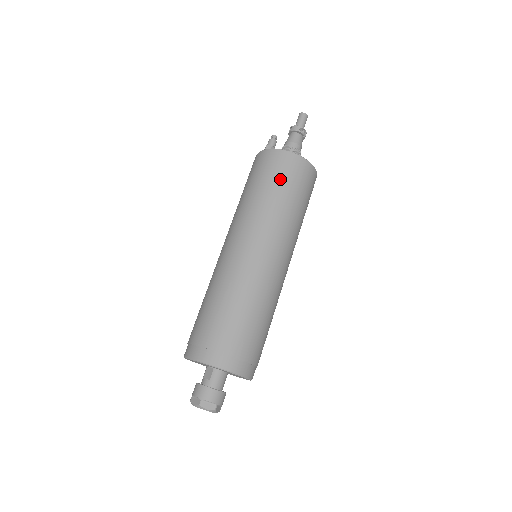
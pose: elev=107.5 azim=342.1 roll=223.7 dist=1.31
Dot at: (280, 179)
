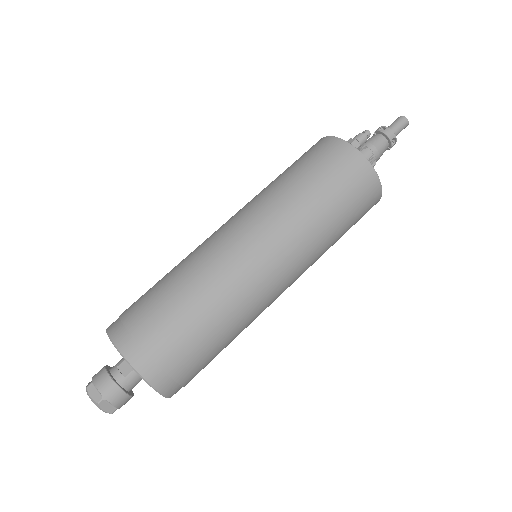
Dot at: (346, 198)
